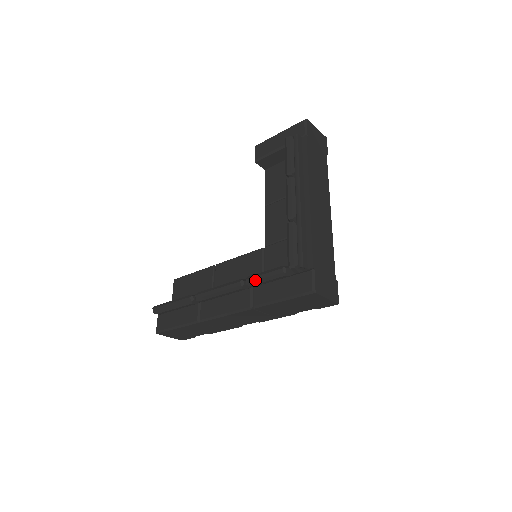
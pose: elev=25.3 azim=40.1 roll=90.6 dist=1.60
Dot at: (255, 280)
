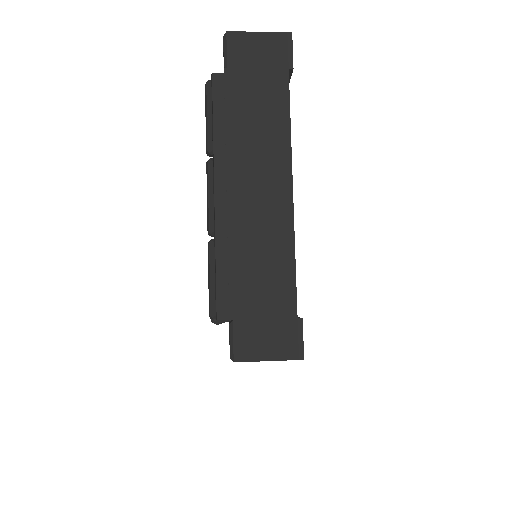
Dot at: occluded
